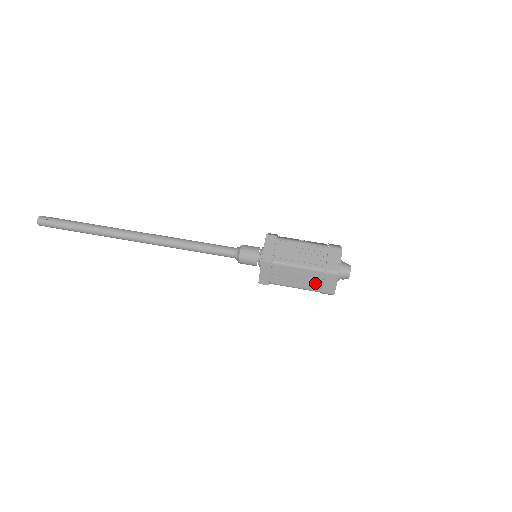
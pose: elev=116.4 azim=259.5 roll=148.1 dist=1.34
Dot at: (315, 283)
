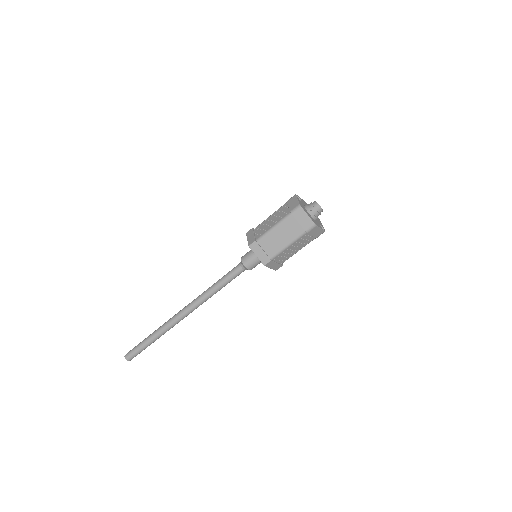
Dot at: occluded
